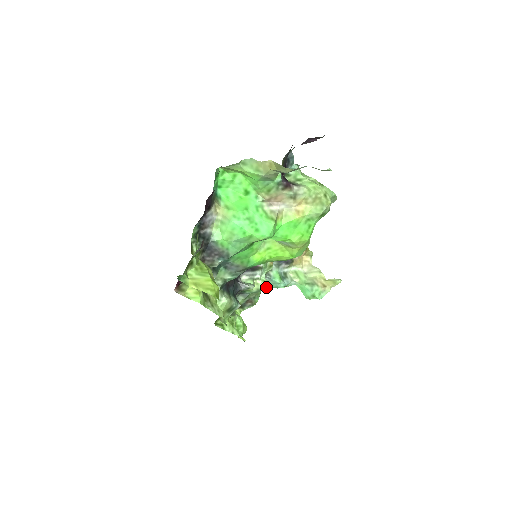
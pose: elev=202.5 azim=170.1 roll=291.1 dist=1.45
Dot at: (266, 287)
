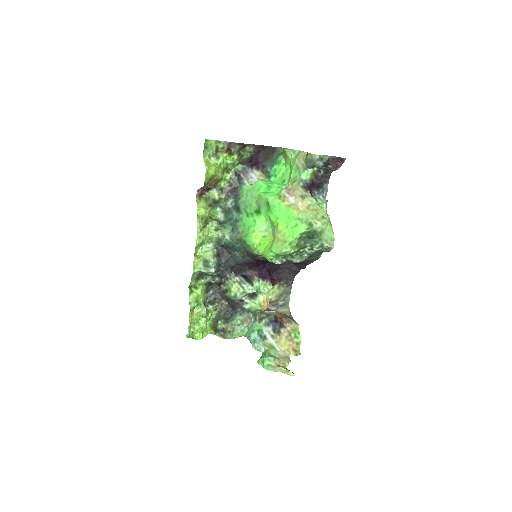
Dot at: (241, 297)
